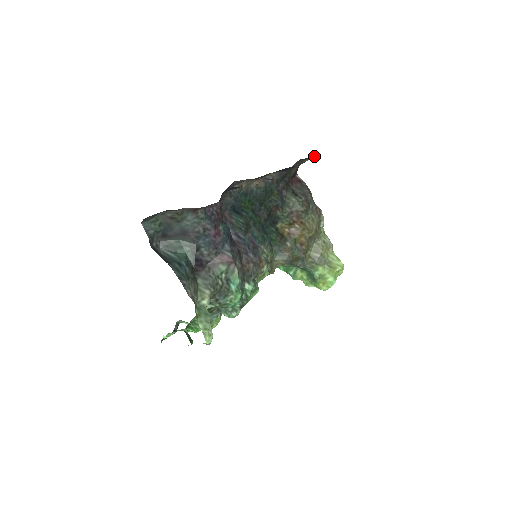
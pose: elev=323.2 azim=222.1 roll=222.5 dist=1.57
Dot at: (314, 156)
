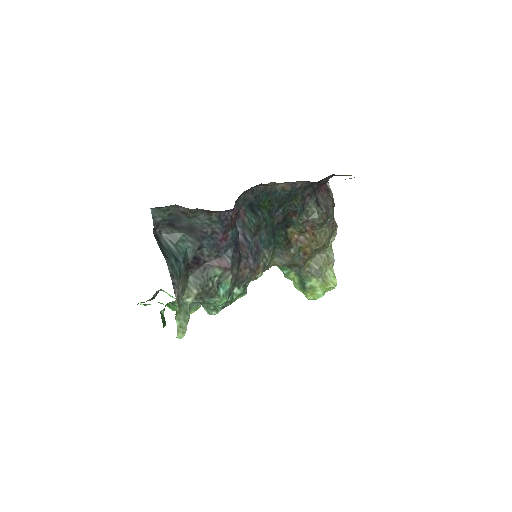
Dot at: occluded
